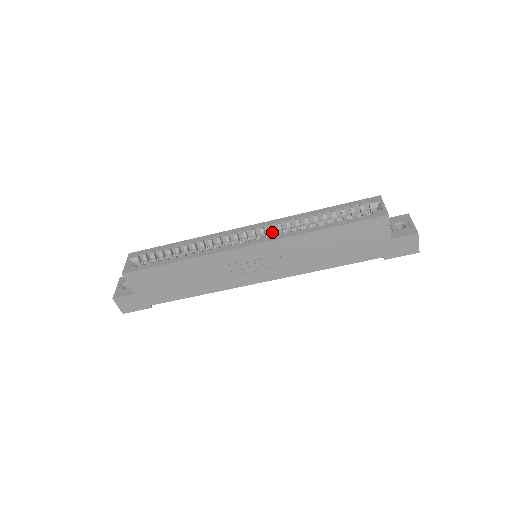
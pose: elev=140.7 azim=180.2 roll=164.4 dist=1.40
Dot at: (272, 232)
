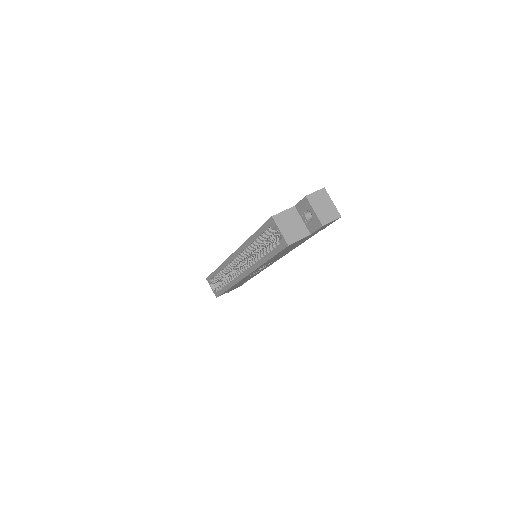
Dot at: occluded
